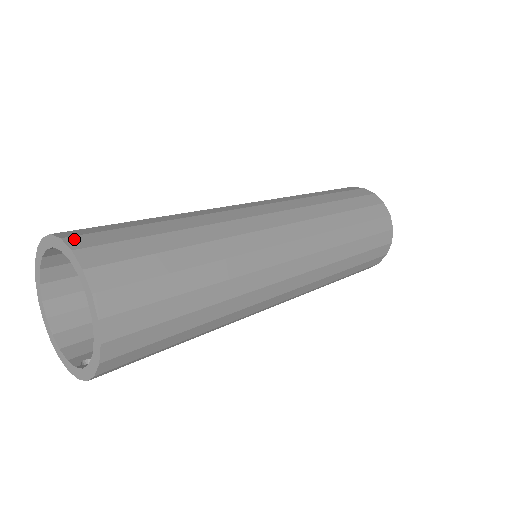
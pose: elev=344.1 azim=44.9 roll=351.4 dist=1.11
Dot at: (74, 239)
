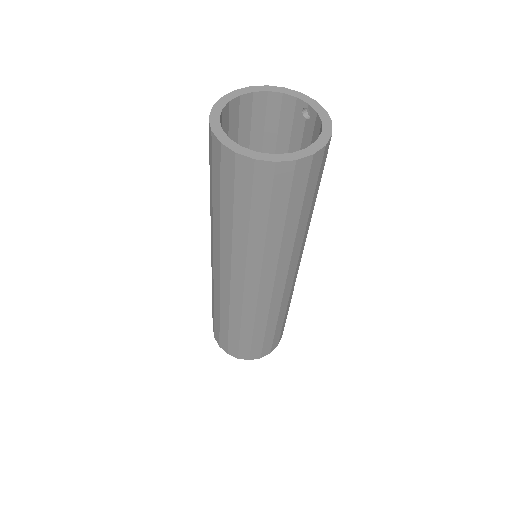
Dot at: occluded
